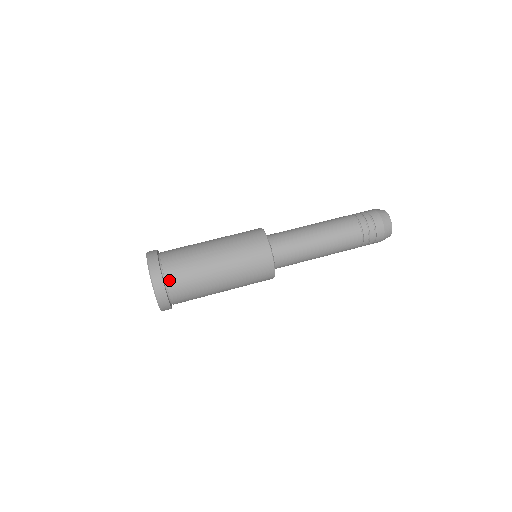
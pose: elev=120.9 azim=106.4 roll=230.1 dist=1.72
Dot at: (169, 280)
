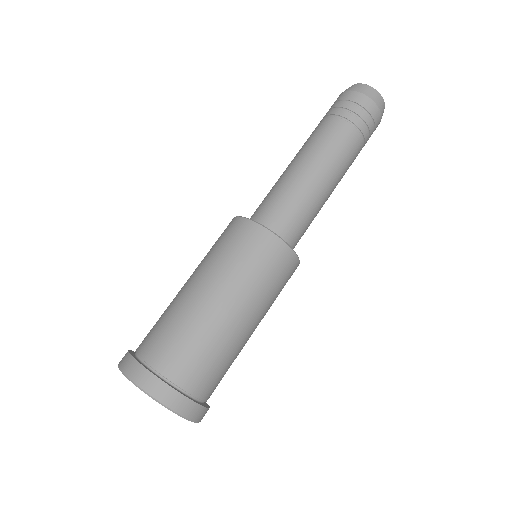
Dot at: (197, 391)
